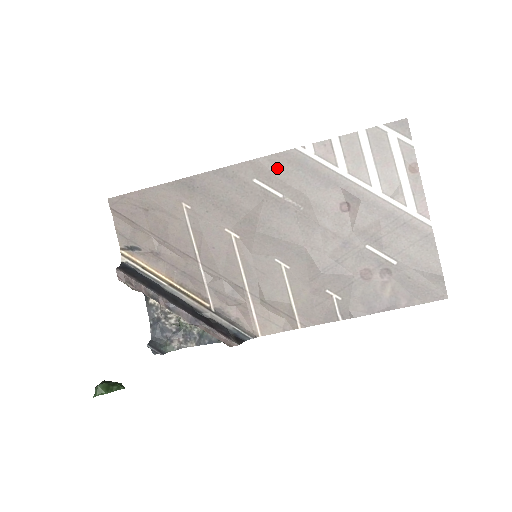
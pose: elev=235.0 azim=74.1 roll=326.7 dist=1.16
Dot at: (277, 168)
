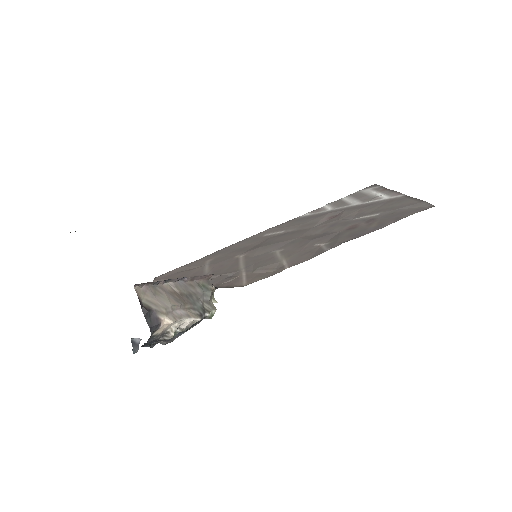
Dot at: (282, 226)
